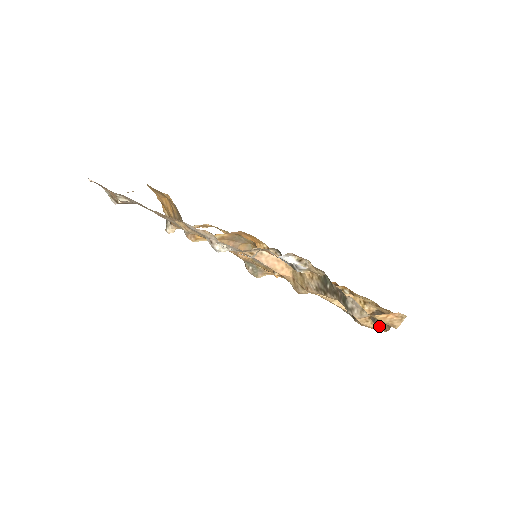
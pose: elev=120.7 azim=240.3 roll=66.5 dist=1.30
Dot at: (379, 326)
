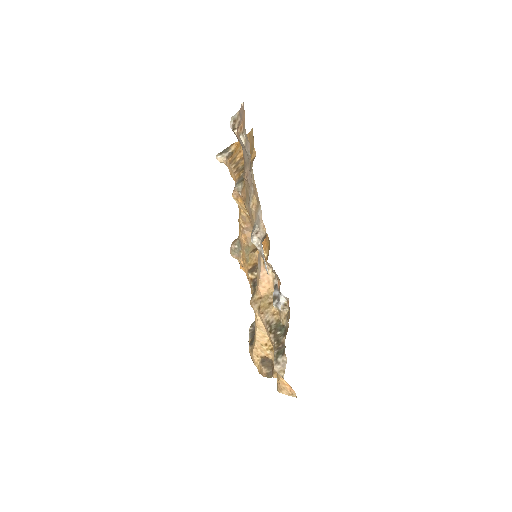
Dot at: (261, 367)
